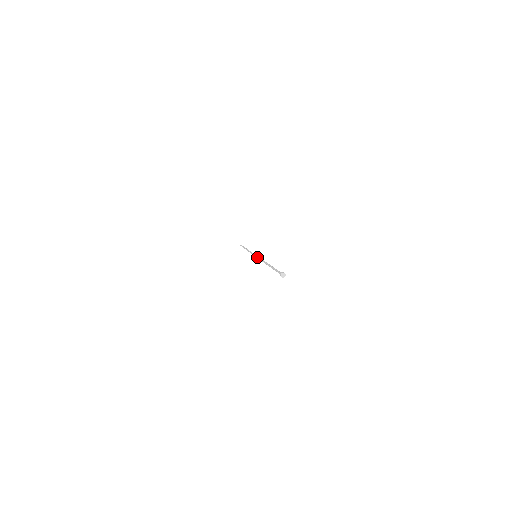
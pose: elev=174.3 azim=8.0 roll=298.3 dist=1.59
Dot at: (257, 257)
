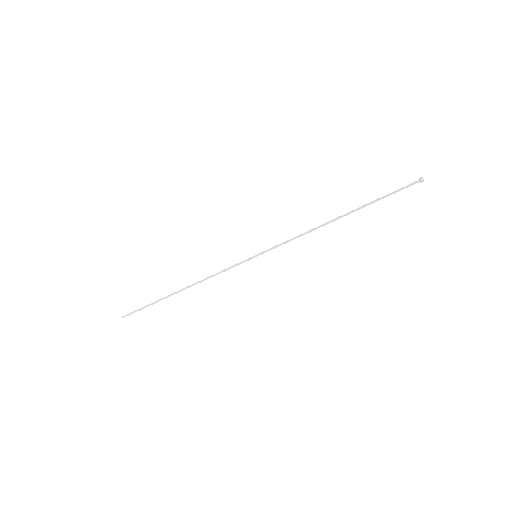
Dot at: (272, 247)
